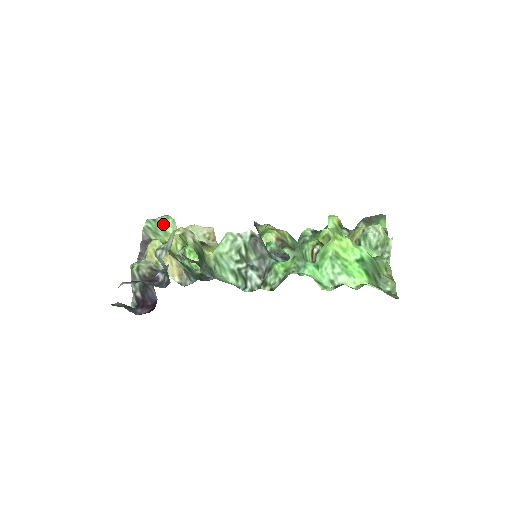
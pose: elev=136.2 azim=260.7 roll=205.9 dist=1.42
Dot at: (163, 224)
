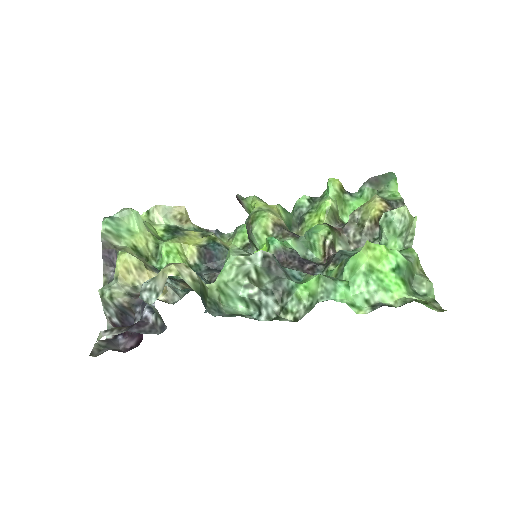
Dot at: (125, 221)
